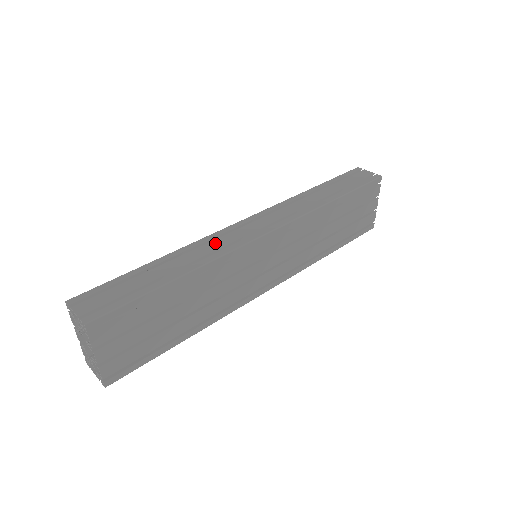
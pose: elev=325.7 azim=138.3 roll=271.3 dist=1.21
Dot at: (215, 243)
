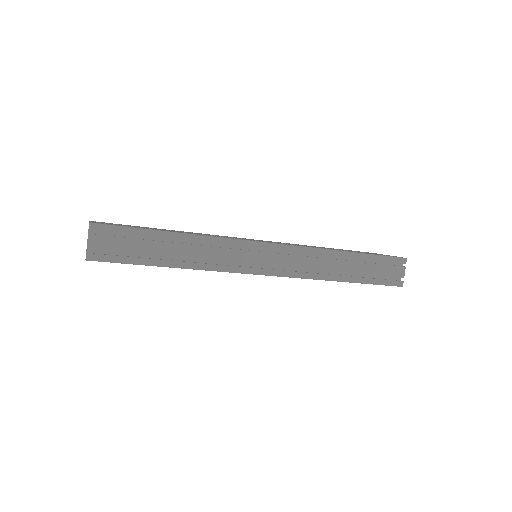
Dot at: (226, 253)
